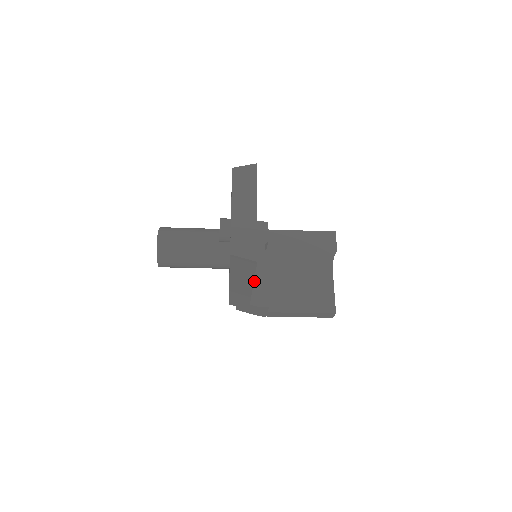
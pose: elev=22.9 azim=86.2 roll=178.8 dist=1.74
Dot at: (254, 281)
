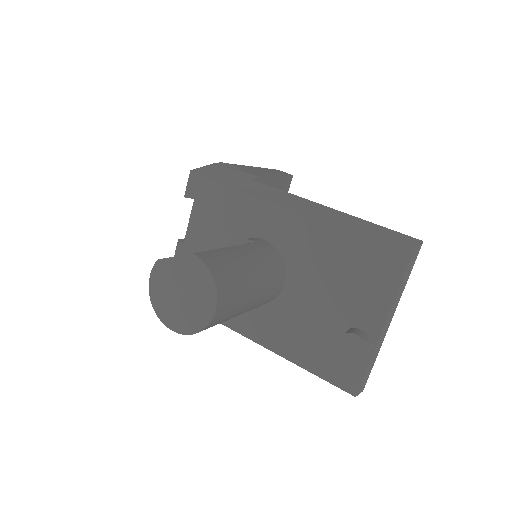
Dot at: occluded
